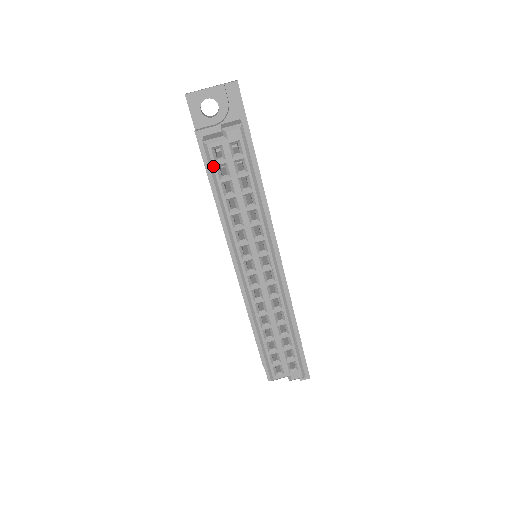
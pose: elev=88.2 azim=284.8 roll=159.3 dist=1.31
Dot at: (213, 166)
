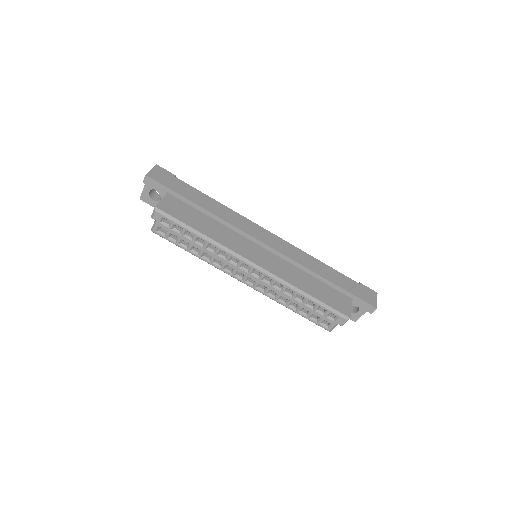
Dot at: (166, 239)
